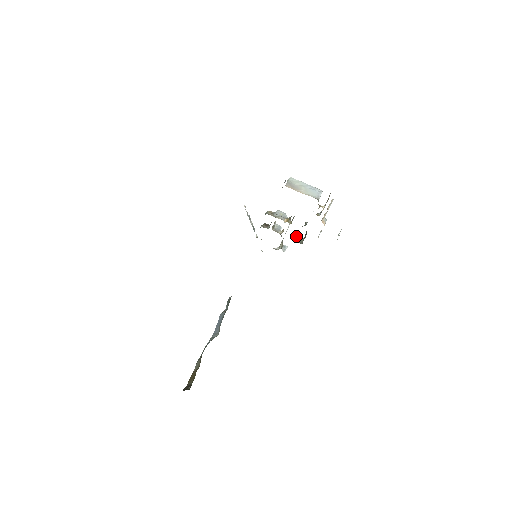
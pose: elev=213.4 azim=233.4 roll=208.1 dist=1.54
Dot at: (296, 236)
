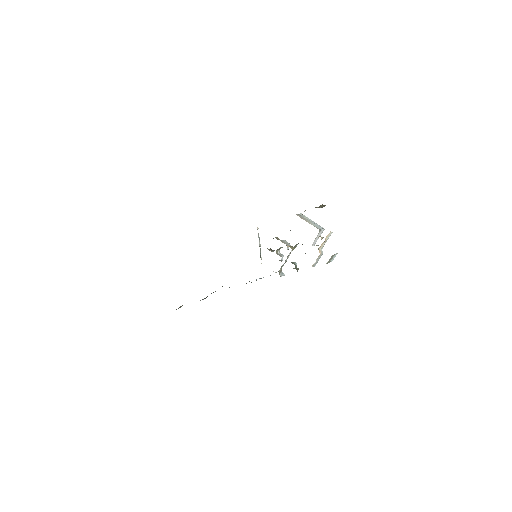
Dot at: (294, 263)
